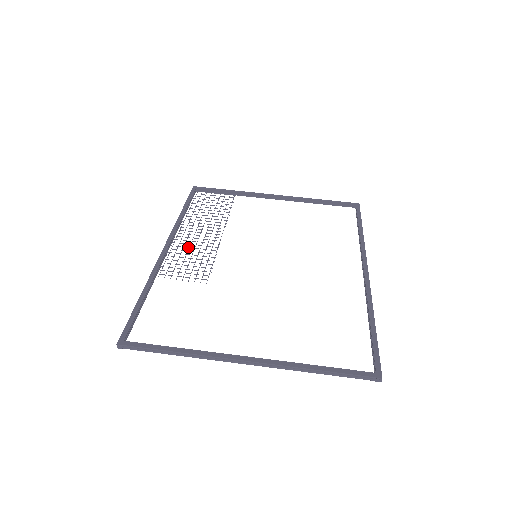
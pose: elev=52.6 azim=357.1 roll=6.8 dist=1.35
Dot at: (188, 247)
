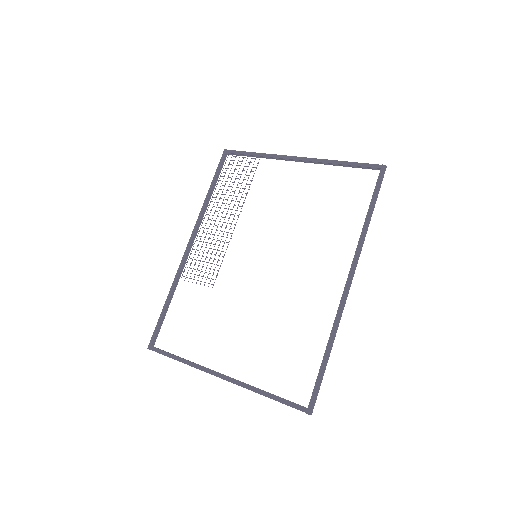
Dot at: (206, 242)
